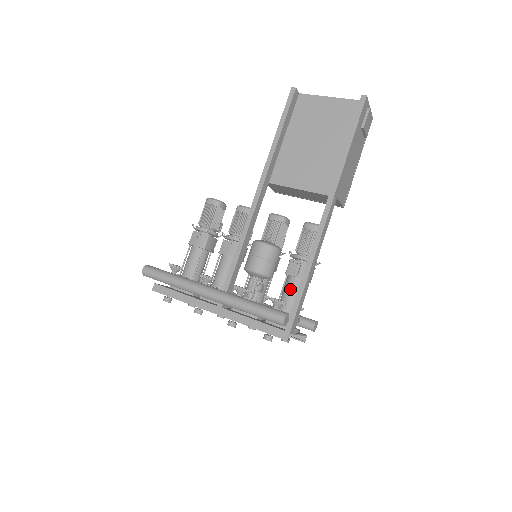
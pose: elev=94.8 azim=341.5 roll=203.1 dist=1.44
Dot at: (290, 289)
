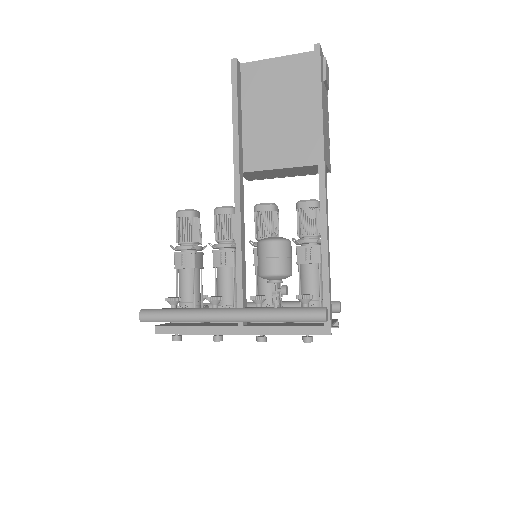
Dot at: (308, 279)
